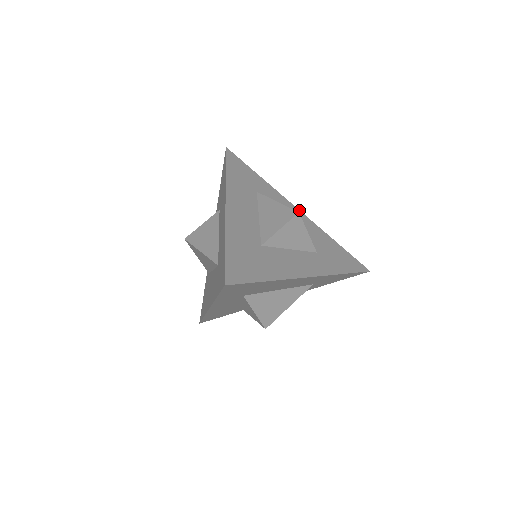
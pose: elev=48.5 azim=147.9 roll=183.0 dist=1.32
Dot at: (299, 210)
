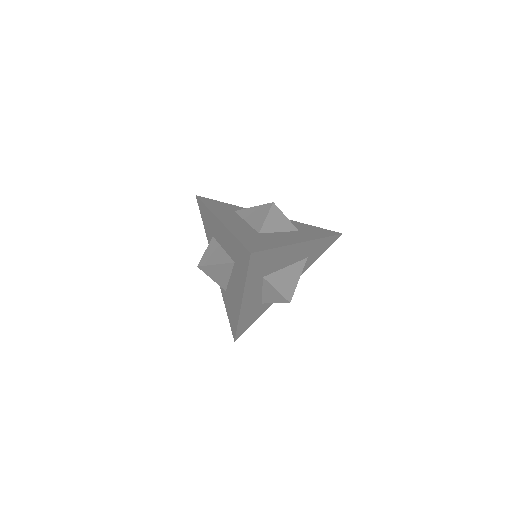
Dot at: occluded
